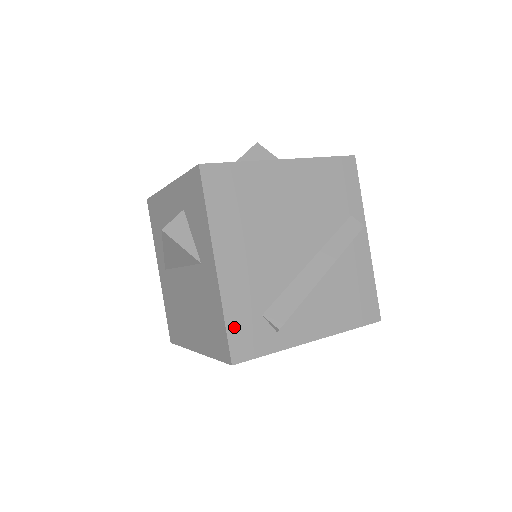
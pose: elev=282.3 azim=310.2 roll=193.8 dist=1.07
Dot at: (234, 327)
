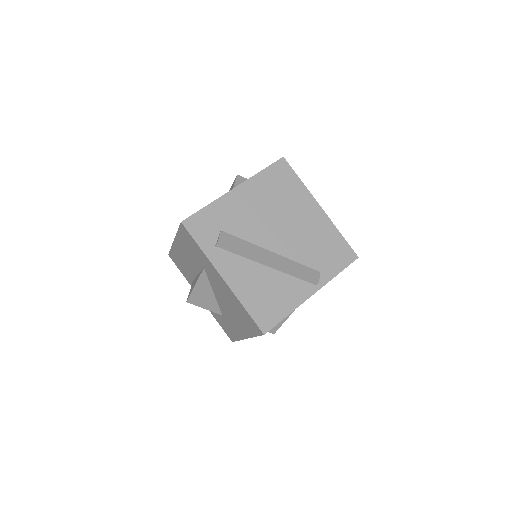
Dot at: (205, 214)
